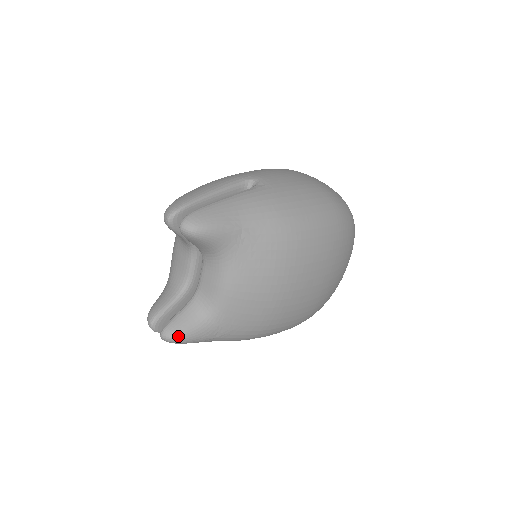
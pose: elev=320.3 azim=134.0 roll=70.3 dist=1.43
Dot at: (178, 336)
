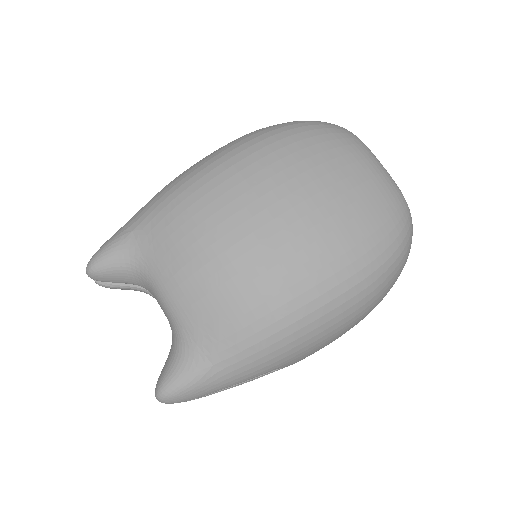
Dot at: (162, 386)
